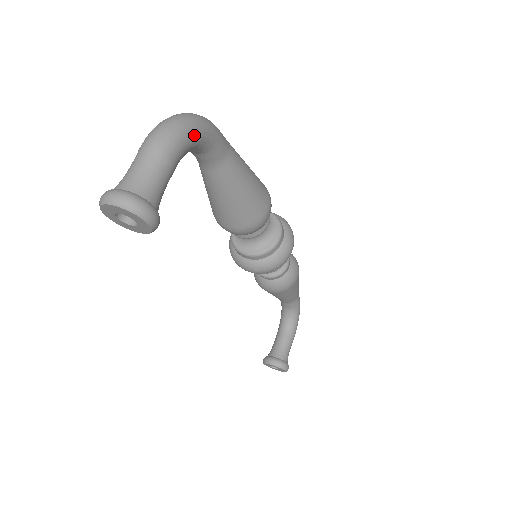
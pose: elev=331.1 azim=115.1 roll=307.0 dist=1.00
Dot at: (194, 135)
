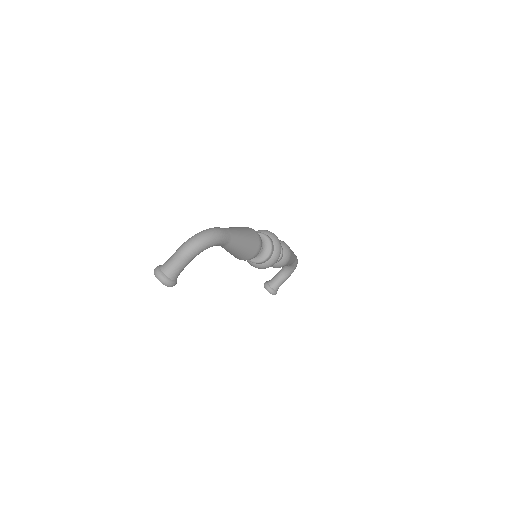
Dot at: (203, 249)
